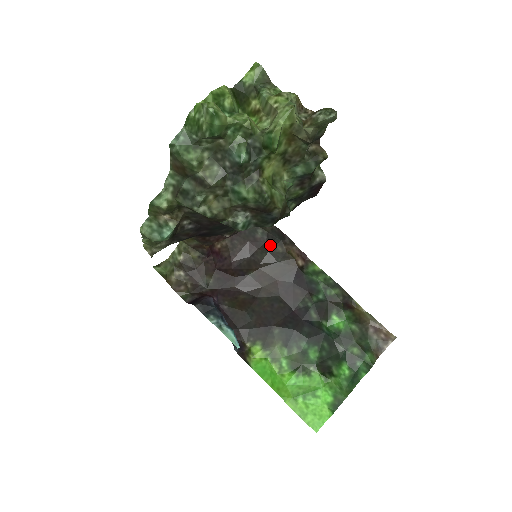
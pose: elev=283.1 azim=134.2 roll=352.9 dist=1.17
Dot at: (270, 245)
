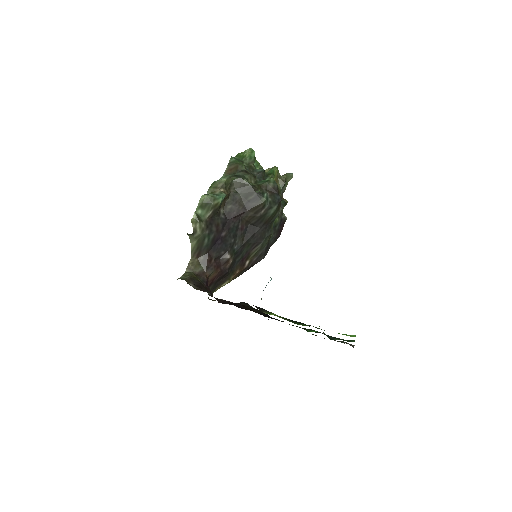
Dot at: occluded
